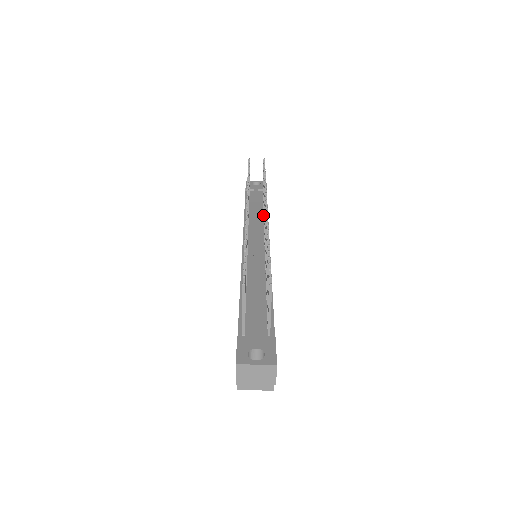
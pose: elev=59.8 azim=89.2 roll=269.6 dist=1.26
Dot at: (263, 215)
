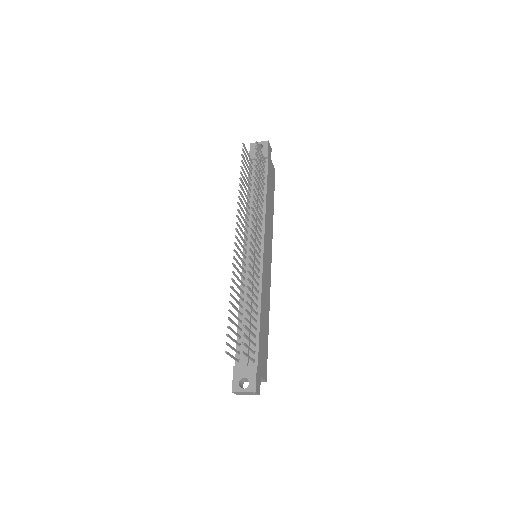
Dot at: (262, 203)
